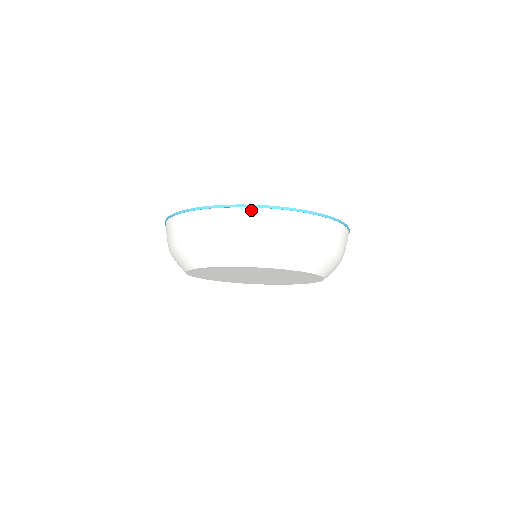
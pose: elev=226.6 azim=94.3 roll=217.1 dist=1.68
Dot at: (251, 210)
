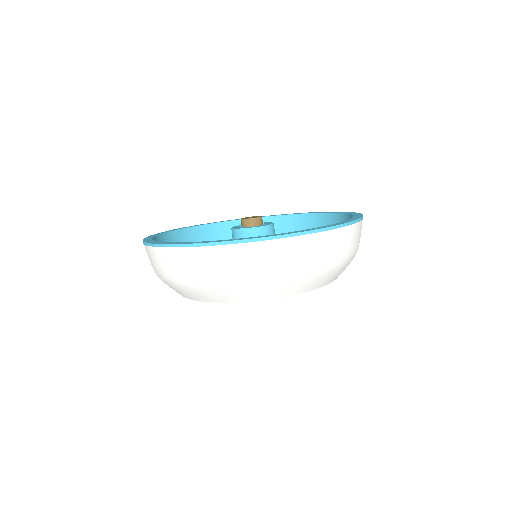
Dot at: (164, 250)
